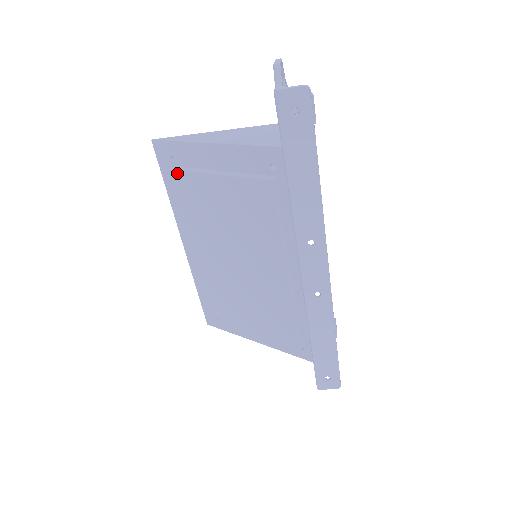
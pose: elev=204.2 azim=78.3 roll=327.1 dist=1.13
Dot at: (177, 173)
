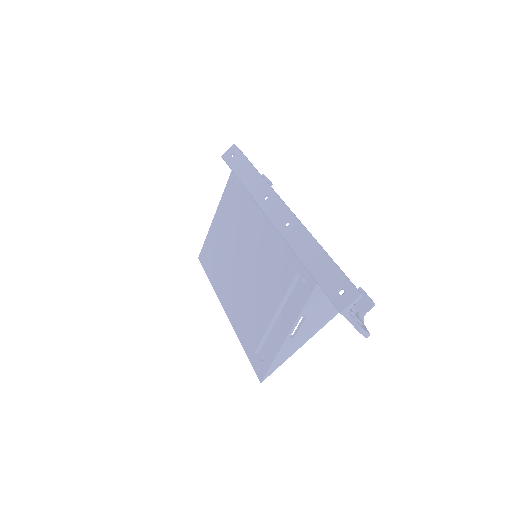
Dot at: (207, 253)
